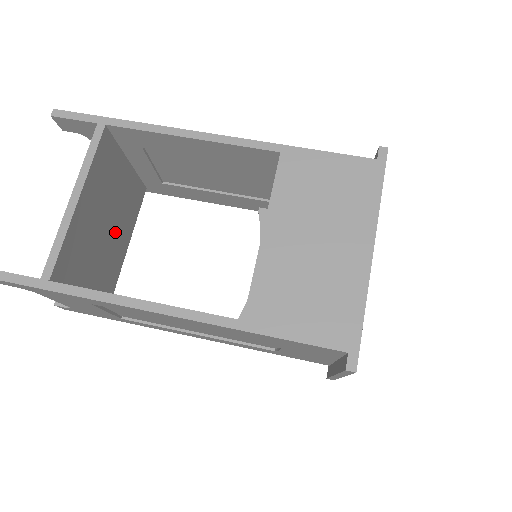
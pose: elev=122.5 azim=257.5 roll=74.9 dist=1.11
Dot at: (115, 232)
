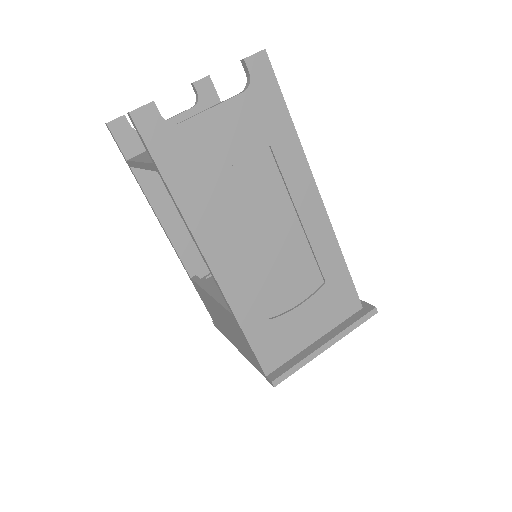
Dot at: occluded
